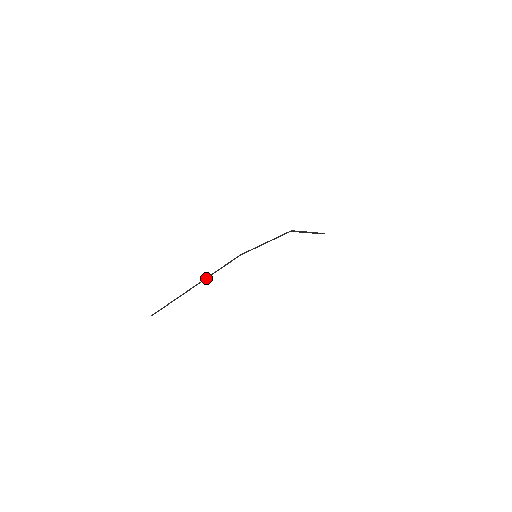
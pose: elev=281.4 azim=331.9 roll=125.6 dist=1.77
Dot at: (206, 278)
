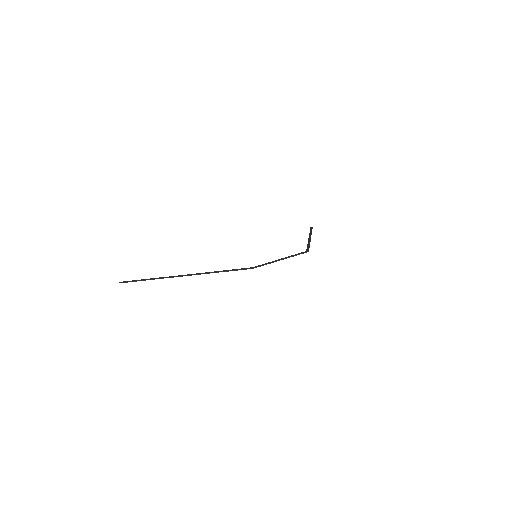
Dot at: (202, 273)
